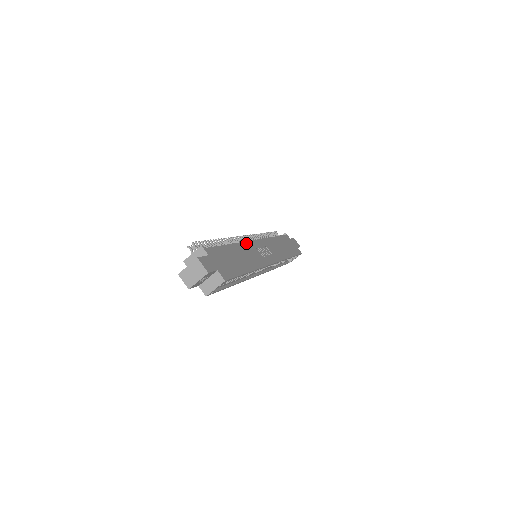
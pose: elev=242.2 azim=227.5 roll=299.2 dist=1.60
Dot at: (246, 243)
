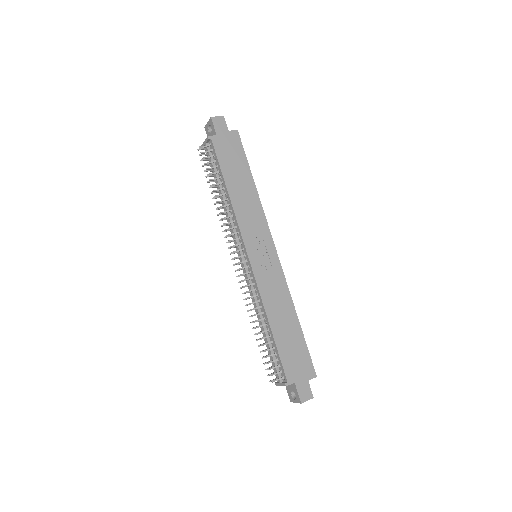
Dot at: (260, 289)
